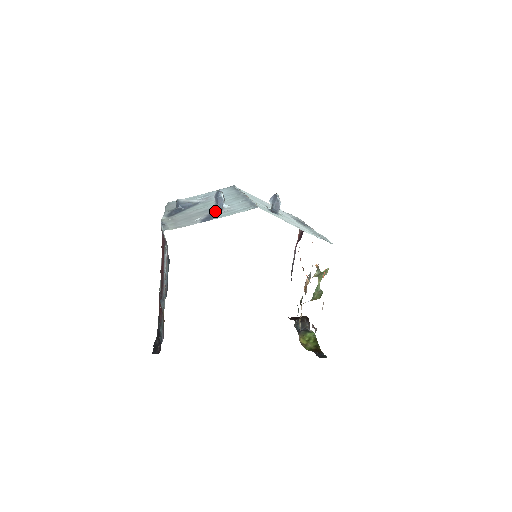
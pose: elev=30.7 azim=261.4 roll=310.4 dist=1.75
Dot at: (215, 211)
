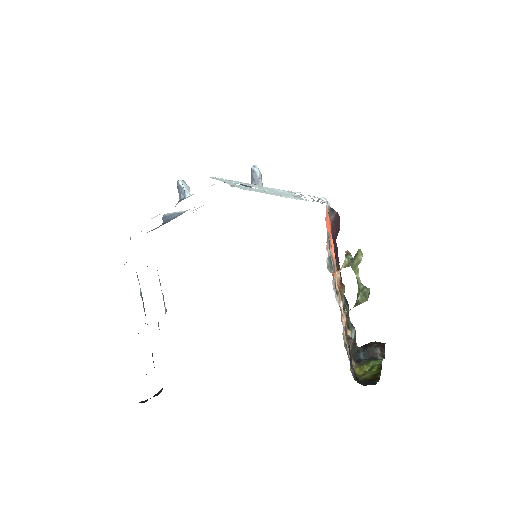
Dot at: (176, 204)
